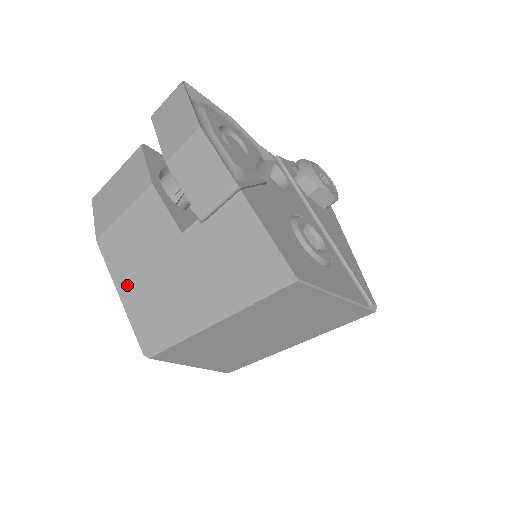
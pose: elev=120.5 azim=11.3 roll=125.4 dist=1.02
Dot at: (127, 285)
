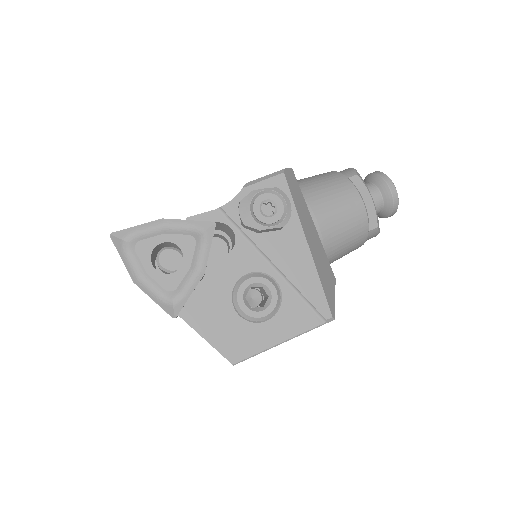
Dot at: occluded
